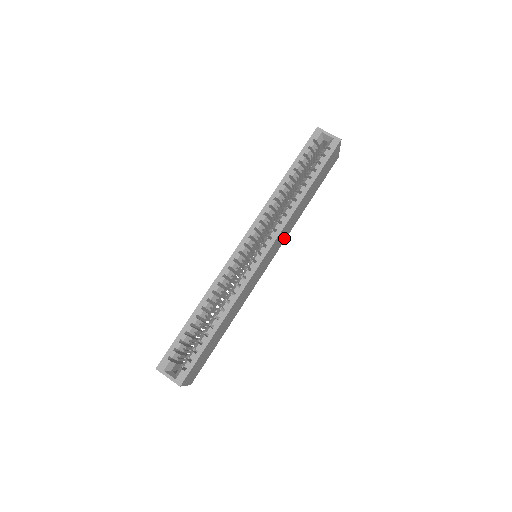
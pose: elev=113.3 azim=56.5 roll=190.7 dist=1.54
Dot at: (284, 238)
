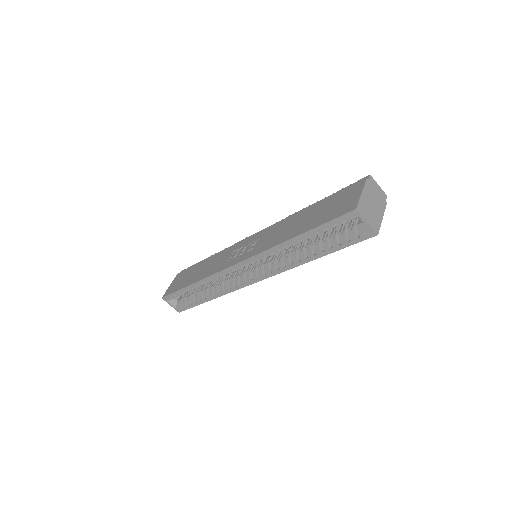
Dot at: occluded
